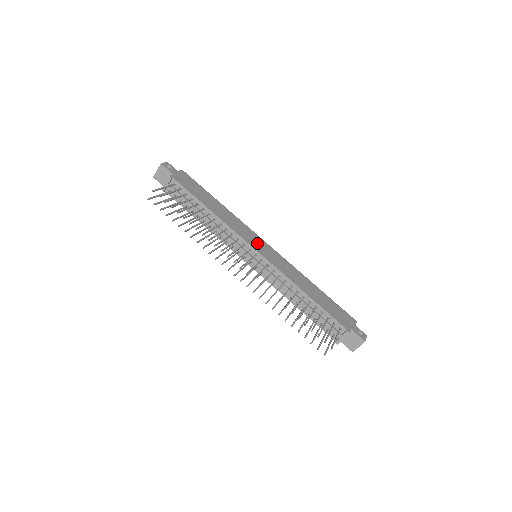
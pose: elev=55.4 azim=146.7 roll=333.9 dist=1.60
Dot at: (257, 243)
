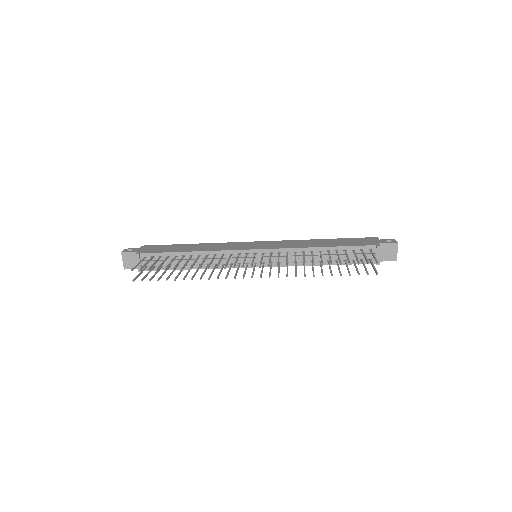
Dot at: (248, 246)
